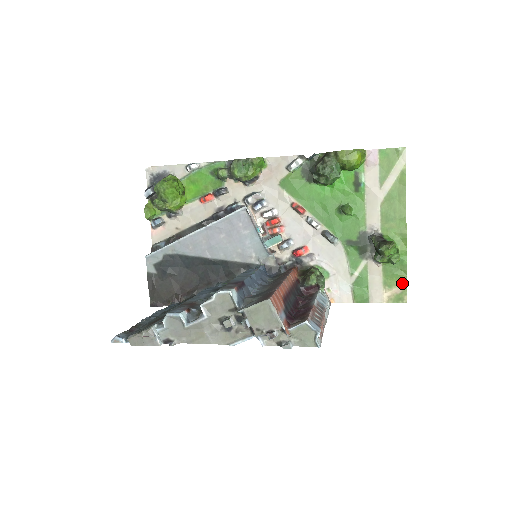
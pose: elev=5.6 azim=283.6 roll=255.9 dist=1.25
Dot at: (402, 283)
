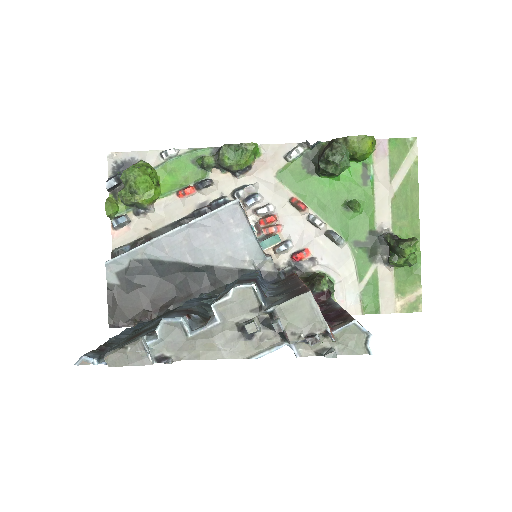
Dot at: (416, 289)
